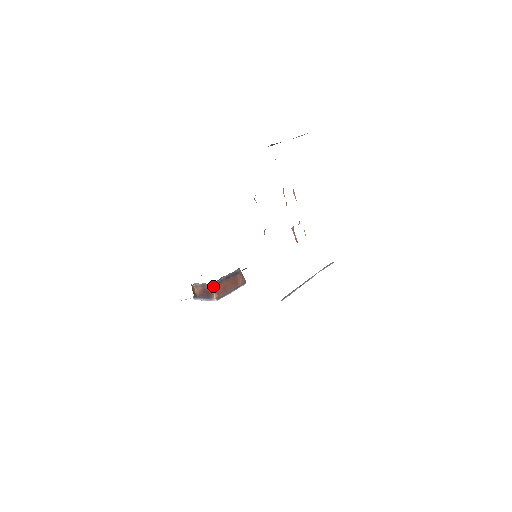
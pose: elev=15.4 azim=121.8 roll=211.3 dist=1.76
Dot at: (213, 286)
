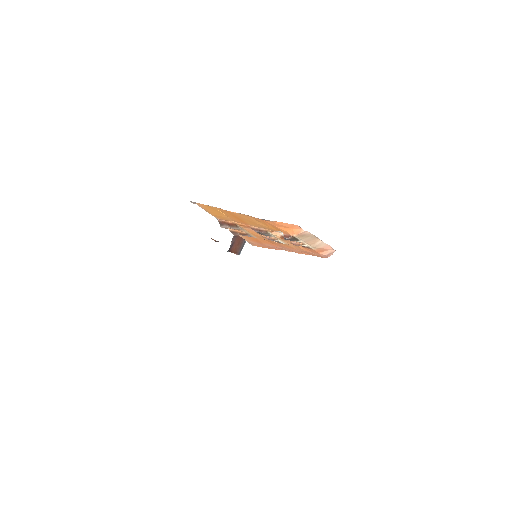
Dot at: (229, 251)
